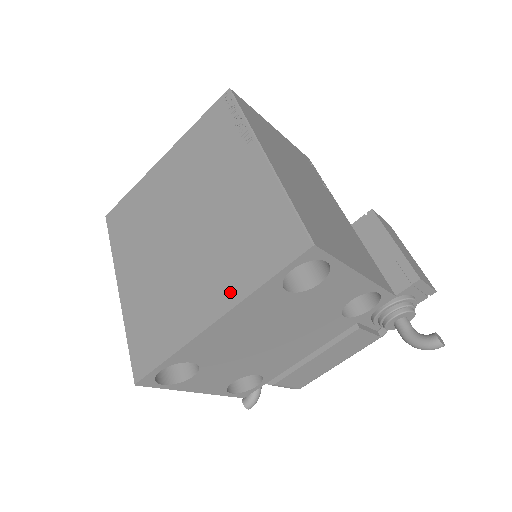
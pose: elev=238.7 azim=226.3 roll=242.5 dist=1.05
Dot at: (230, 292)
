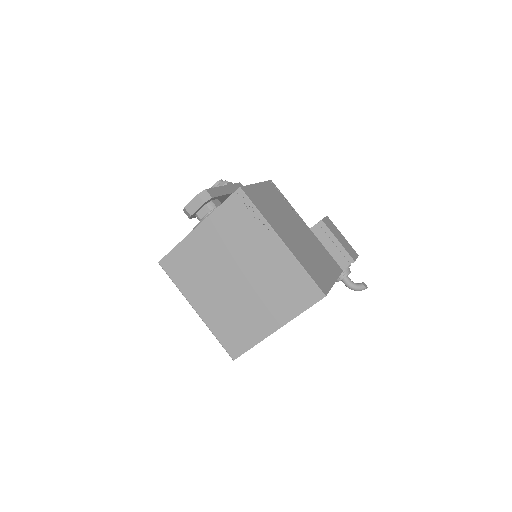
Dot at: (282, 316)
